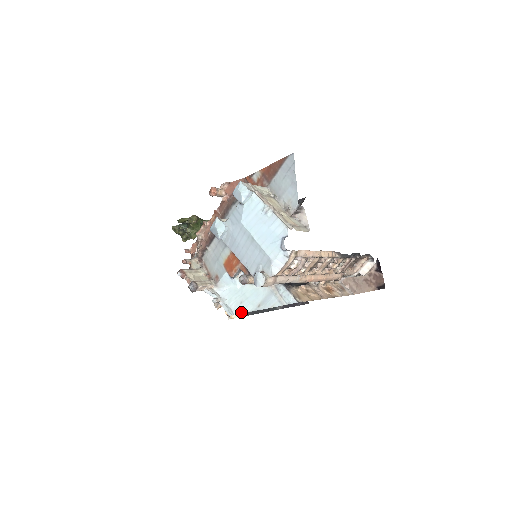
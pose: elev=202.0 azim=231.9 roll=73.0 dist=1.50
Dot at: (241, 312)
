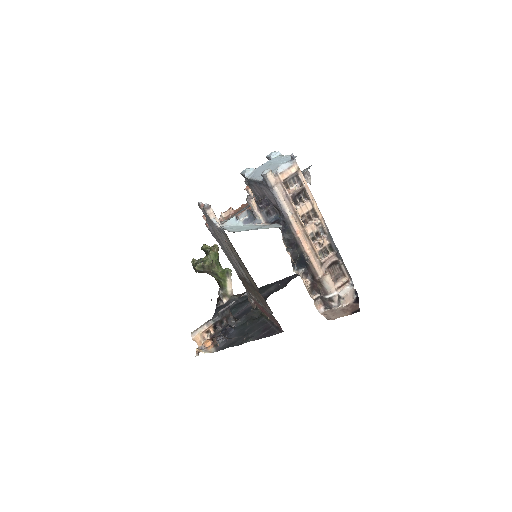
Dot at: (234, 231)
